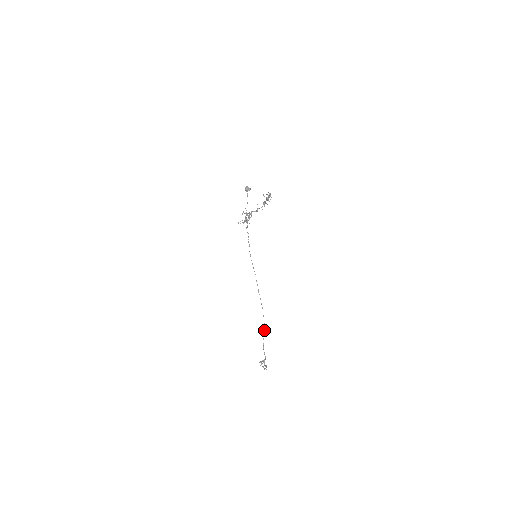
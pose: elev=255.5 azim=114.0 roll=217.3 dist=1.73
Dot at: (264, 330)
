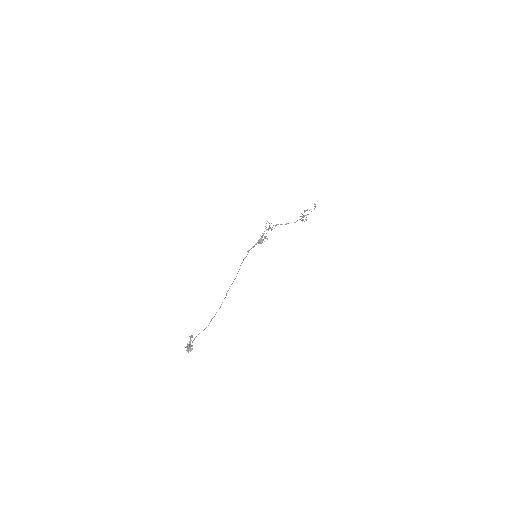
Dot at: (203, 330)
